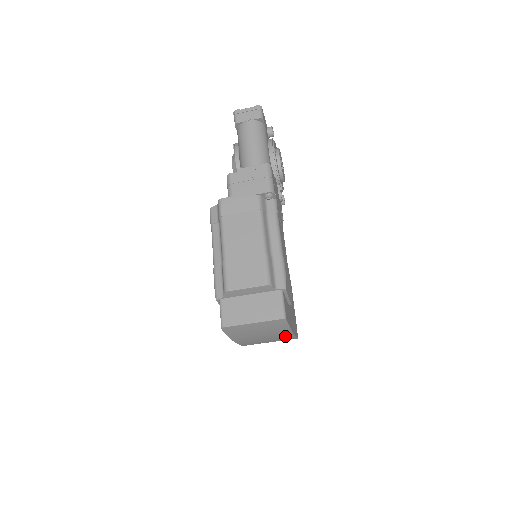
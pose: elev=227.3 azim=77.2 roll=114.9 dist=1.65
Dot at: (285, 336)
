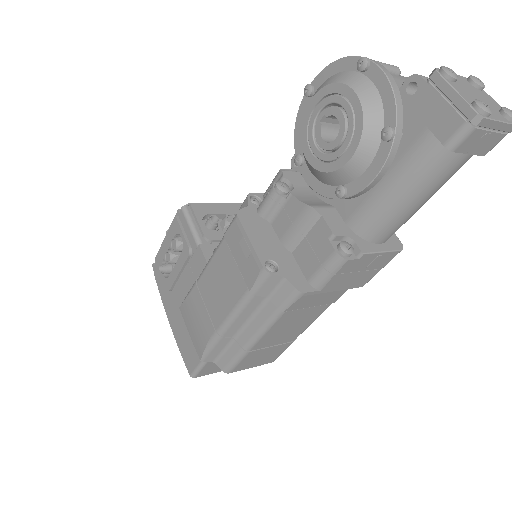
Dot at: occluded
